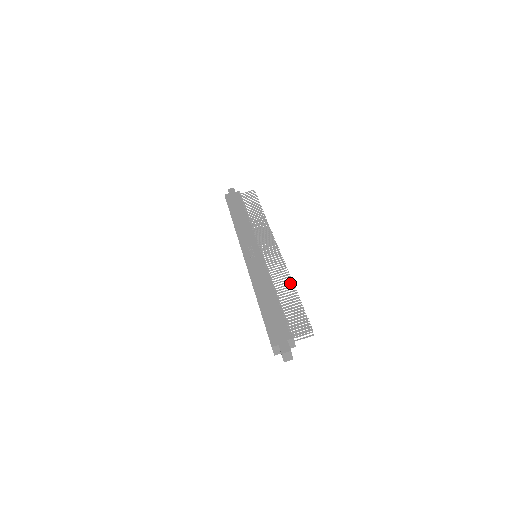
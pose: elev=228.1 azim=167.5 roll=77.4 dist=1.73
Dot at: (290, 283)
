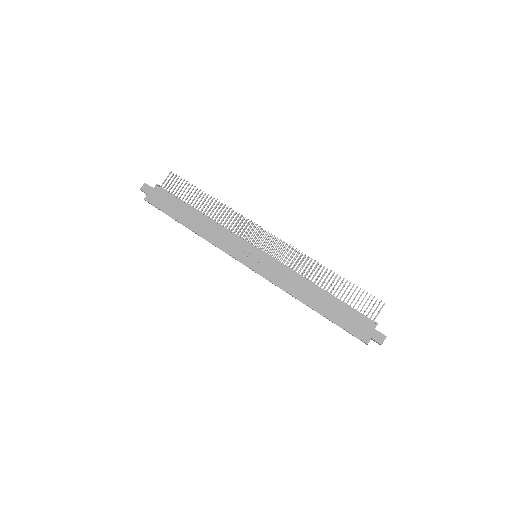
Dot at: occluded
